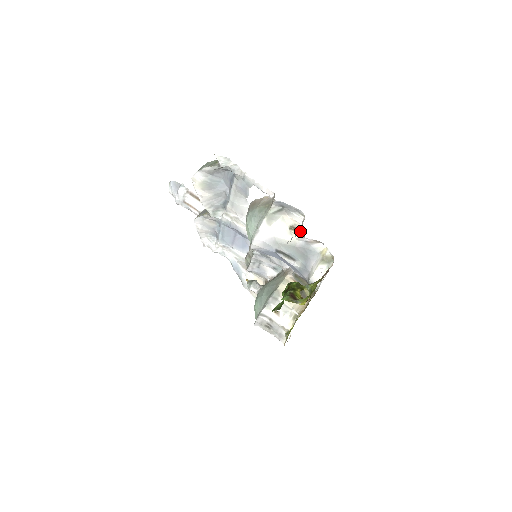
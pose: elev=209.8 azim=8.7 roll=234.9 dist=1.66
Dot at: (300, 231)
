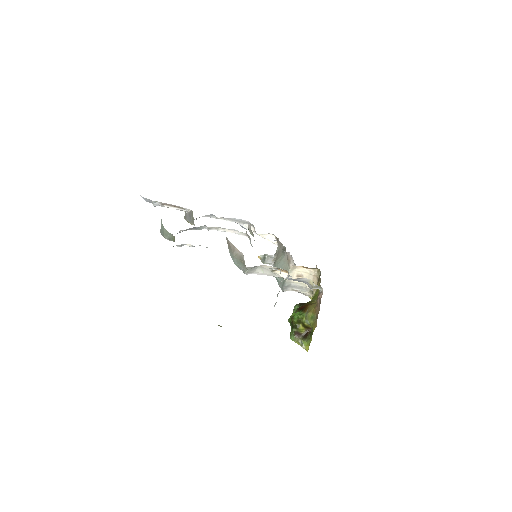
Dot at: (282, 269)
